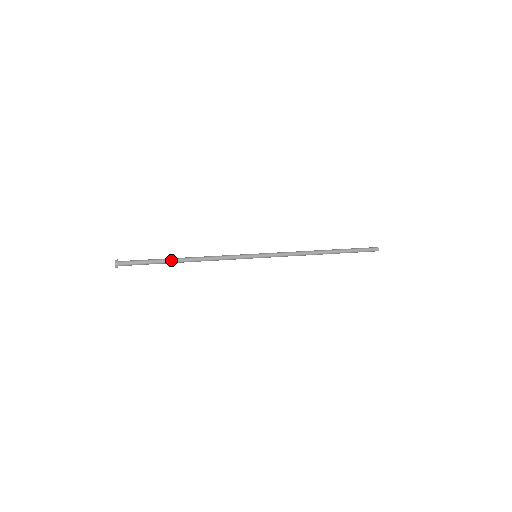
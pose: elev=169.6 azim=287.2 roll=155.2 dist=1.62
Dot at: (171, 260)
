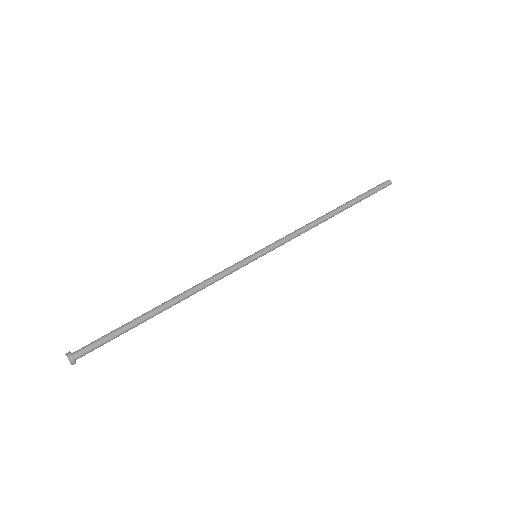
Dot at: occluded
